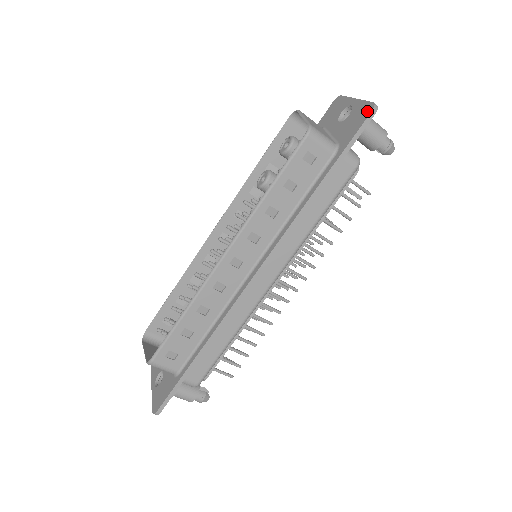
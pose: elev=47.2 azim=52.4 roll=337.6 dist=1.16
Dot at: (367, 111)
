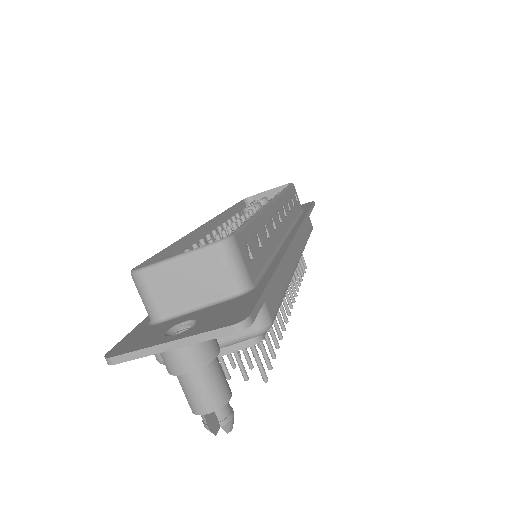
Dot at: (309, 203)
